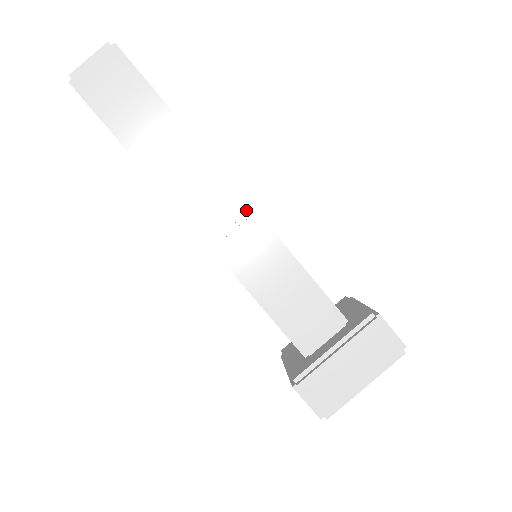
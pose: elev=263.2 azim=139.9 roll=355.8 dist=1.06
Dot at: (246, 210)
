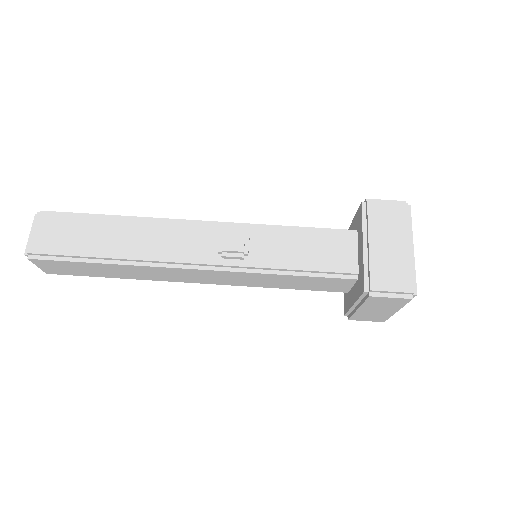
Dot at: (218, 226)
